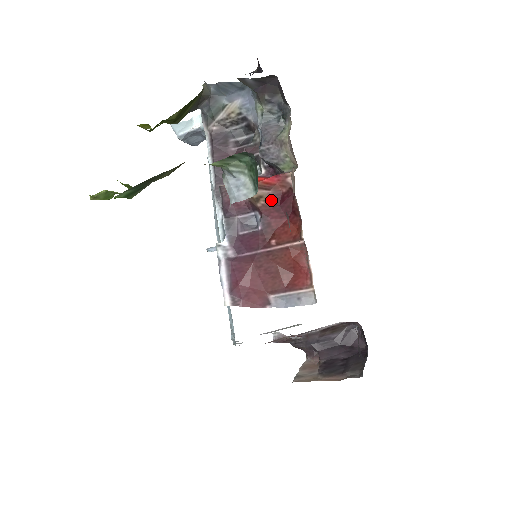
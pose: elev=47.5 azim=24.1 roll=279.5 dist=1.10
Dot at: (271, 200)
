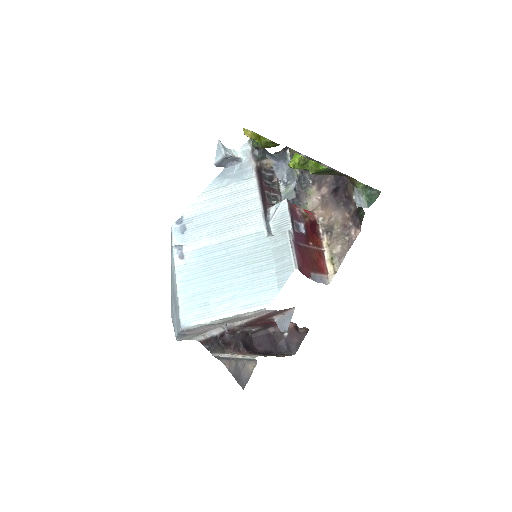
Dot at: (310, 221)
